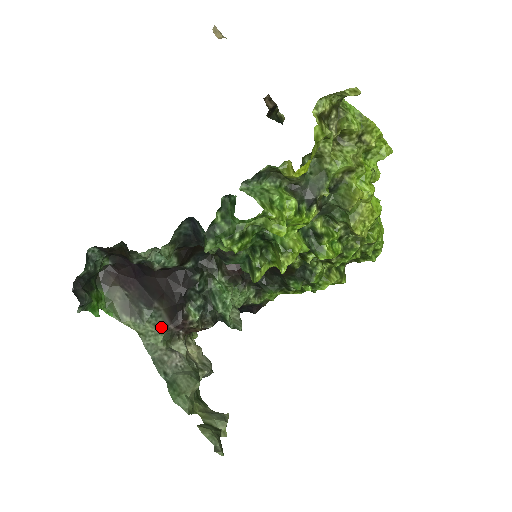
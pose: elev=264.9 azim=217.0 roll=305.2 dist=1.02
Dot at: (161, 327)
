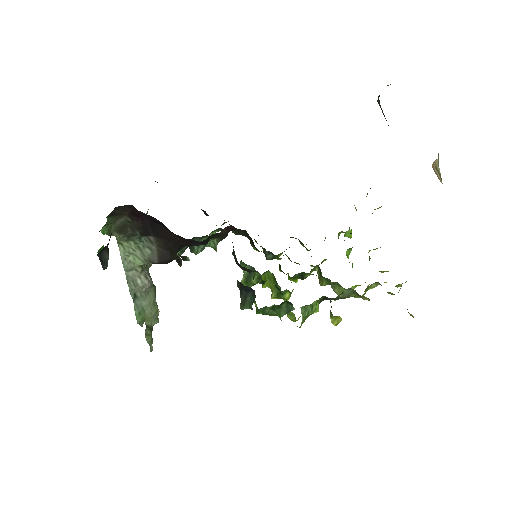
Dot at: (147, 259)
